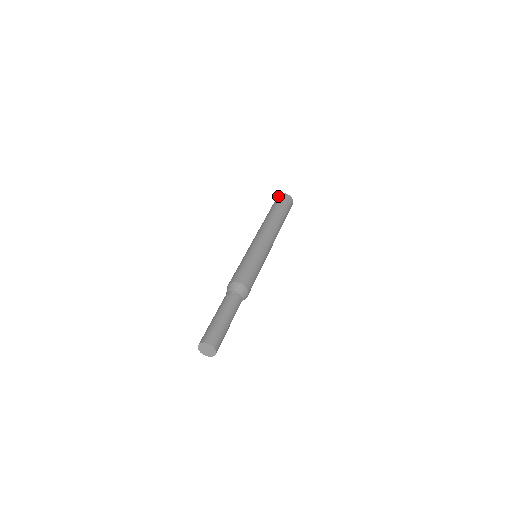
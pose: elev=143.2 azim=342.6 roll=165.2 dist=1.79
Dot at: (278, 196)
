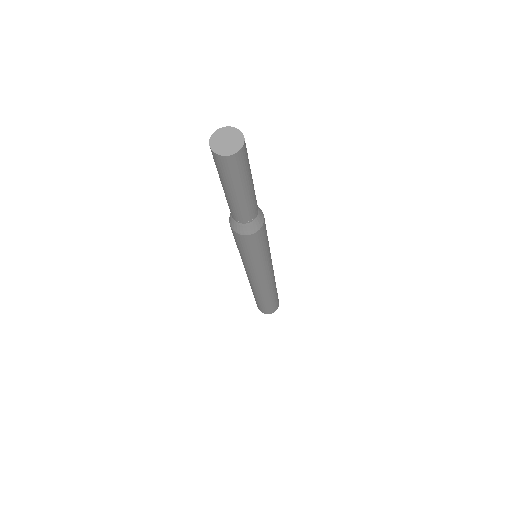
Dot at: occluded
